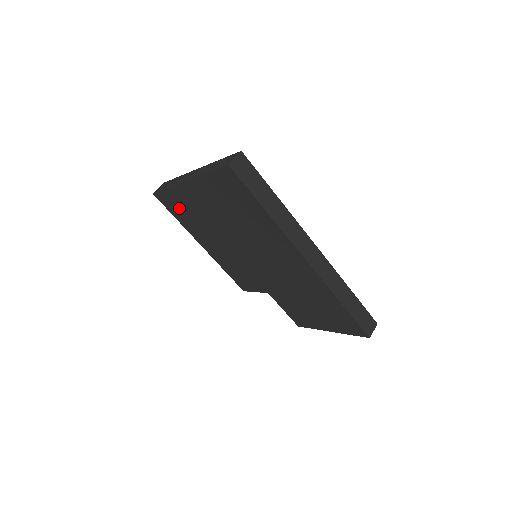
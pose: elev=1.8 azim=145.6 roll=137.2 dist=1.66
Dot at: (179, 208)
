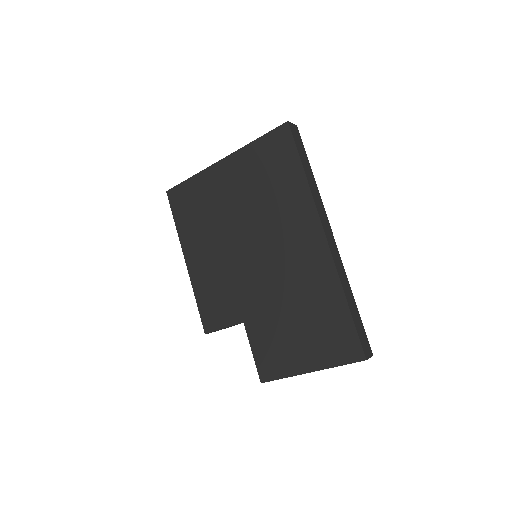
Dot at: (190, 203)
